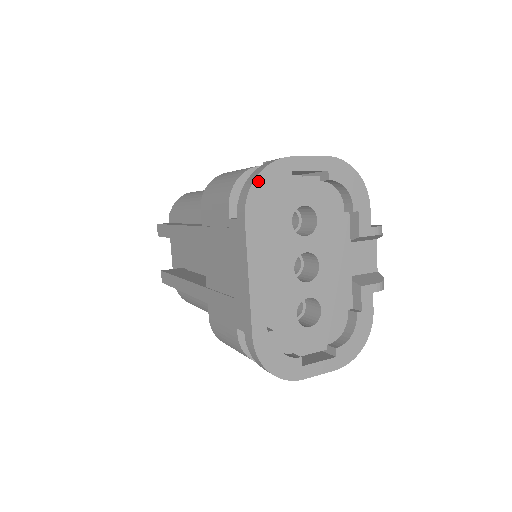
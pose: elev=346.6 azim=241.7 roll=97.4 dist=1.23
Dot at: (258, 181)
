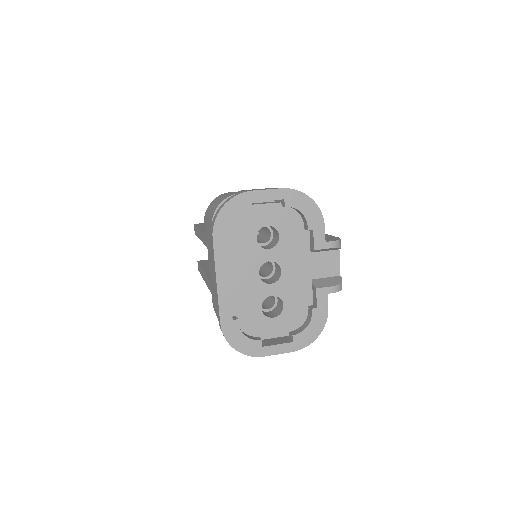
Dot at: (223, 211)
